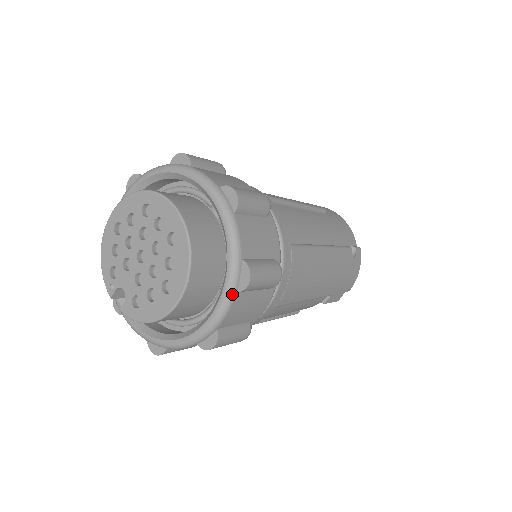
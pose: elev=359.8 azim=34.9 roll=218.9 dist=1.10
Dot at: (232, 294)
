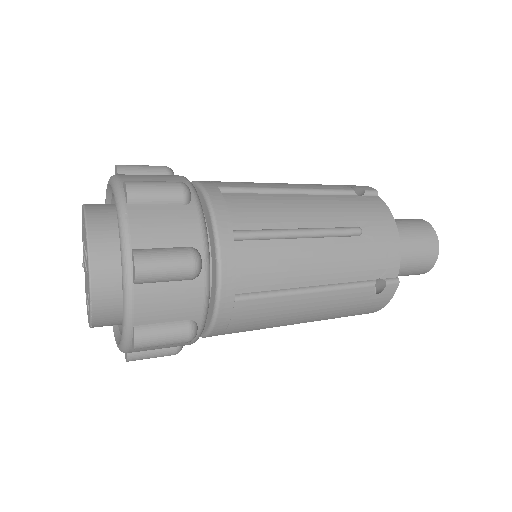
Dot at: (127, 345)
